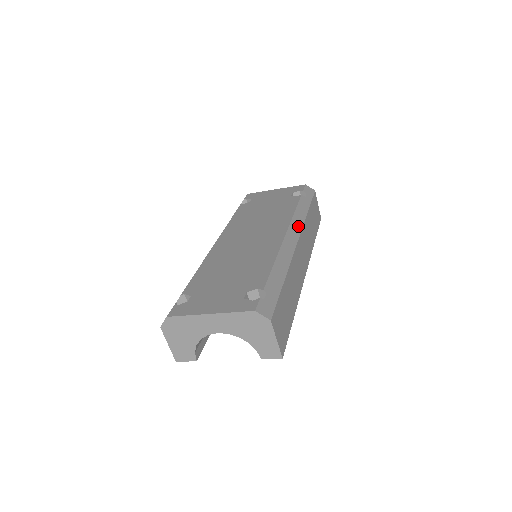
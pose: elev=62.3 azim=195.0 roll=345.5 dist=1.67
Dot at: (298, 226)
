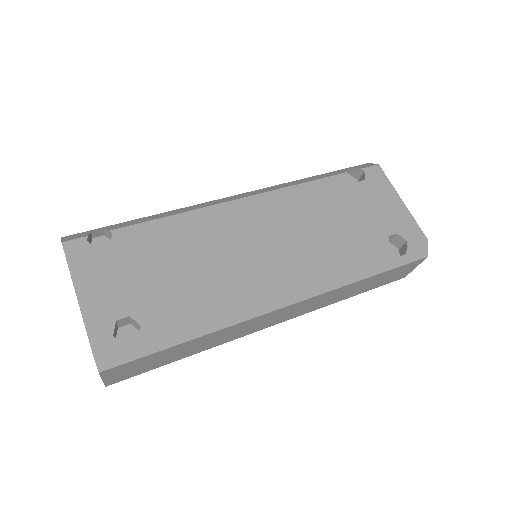
Dot at: (317, 289)
